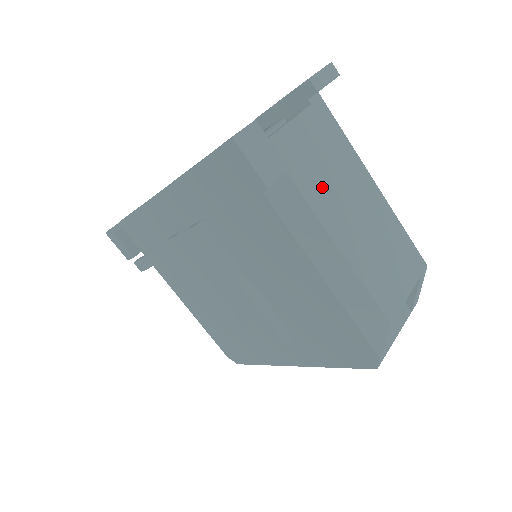
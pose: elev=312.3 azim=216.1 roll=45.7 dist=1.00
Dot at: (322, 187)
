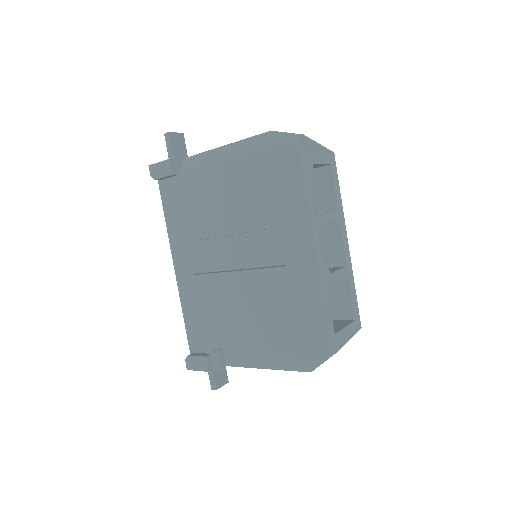
Dot at: occluded
